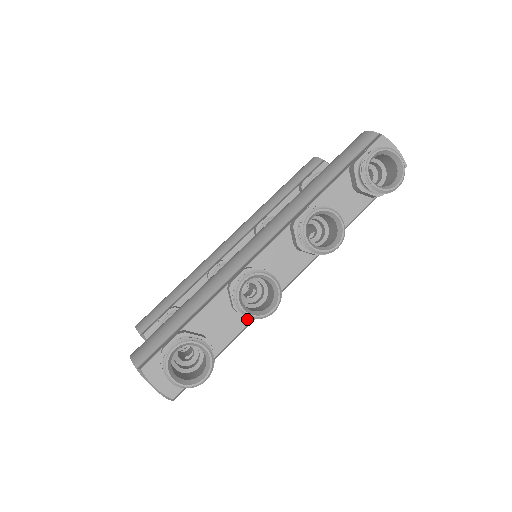
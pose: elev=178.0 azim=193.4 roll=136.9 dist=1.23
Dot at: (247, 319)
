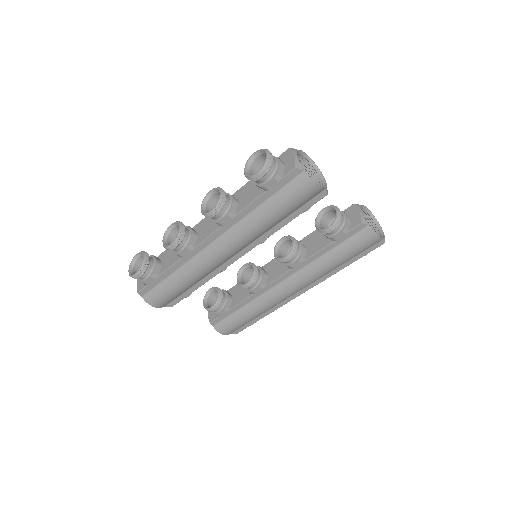
Dot at: (178, 258)
